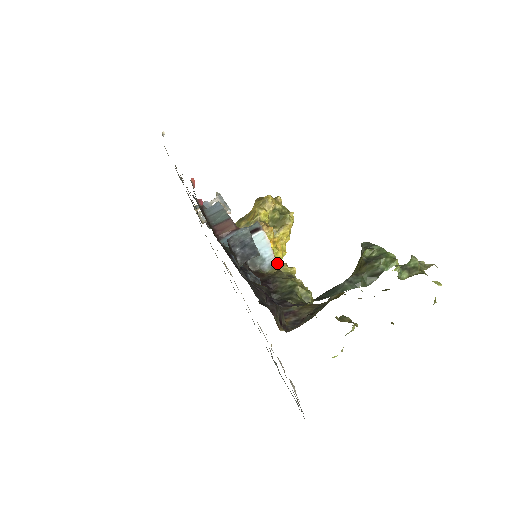
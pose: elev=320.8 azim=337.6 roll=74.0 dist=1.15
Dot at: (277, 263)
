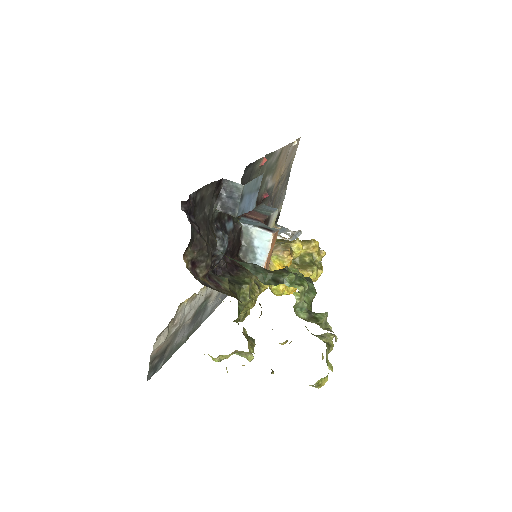
Dot at: occluded
